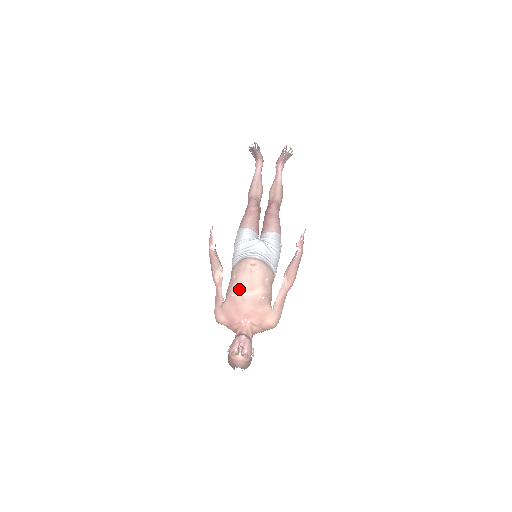
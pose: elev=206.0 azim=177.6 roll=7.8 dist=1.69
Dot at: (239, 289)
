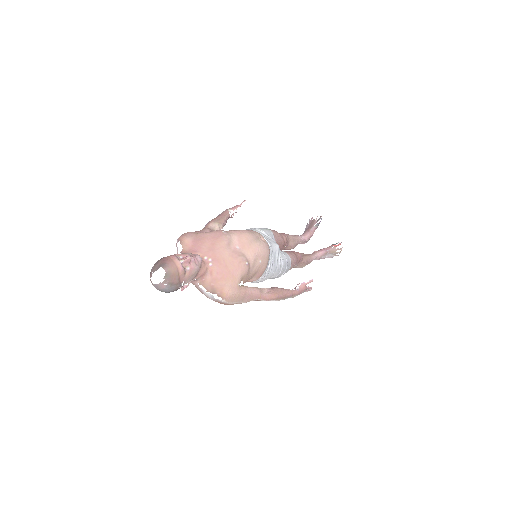
Dot at: (234, 235)
